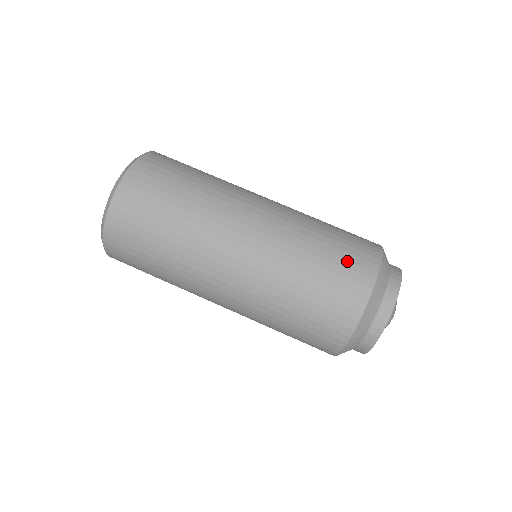
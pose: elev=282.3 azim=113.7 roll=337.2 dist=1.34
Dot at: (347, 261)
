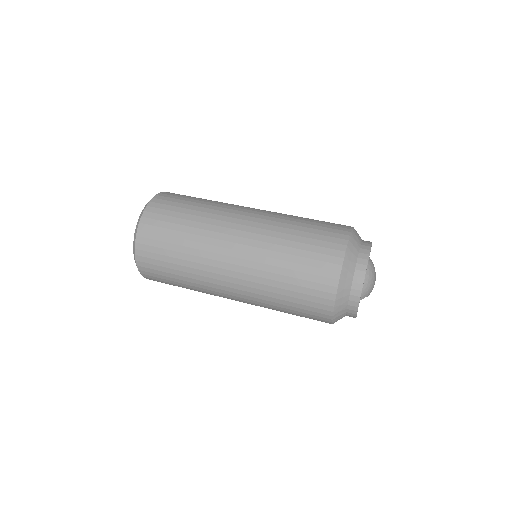
Dot at: (319, 247)
